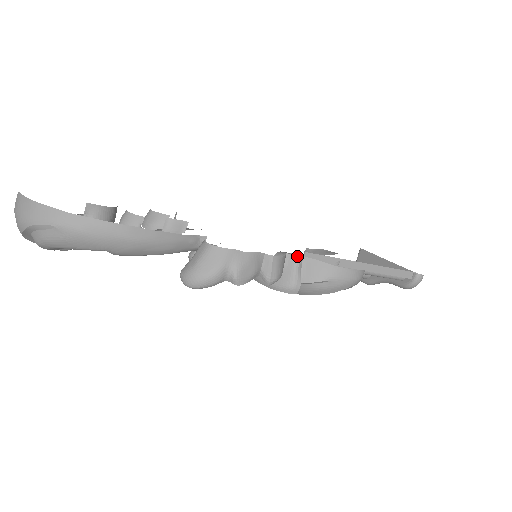
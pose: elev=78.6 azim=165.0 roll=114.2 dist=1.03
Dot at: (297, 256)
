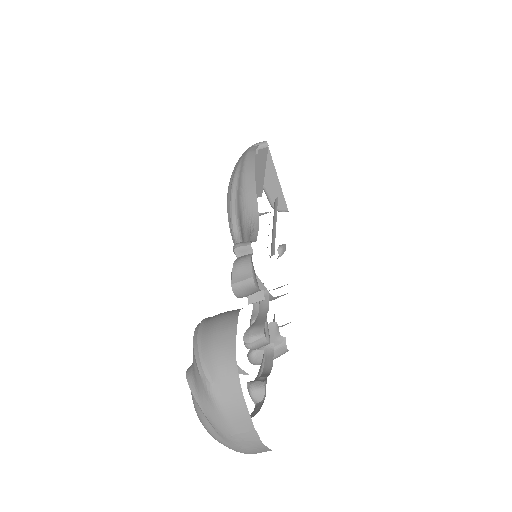
Dot at: occluded
